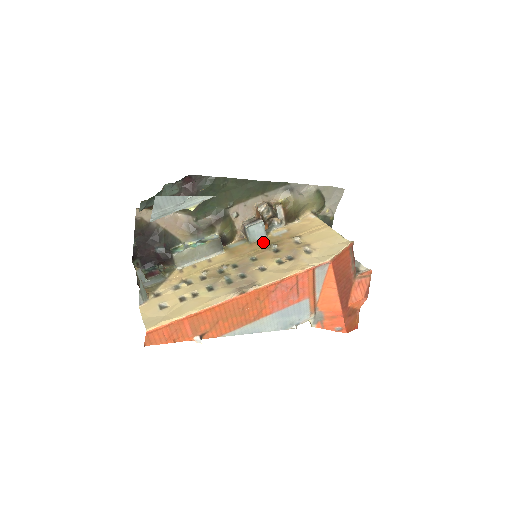
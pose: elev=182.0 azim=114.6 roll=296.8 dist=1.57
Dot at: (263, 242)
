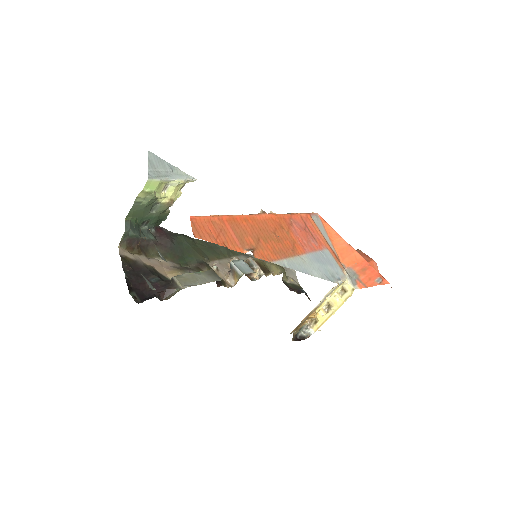
Dot at: occluded
